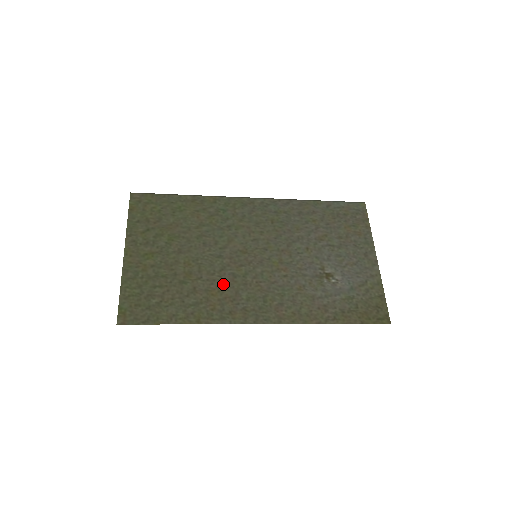
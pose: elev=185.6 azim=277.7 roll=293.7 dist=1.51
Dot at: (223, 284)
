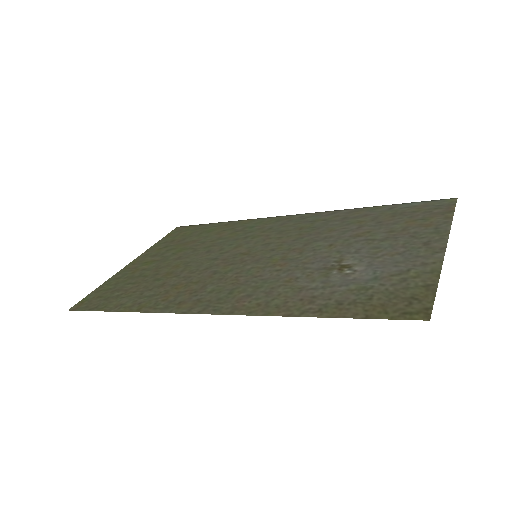
Dot at: (196, 280)
